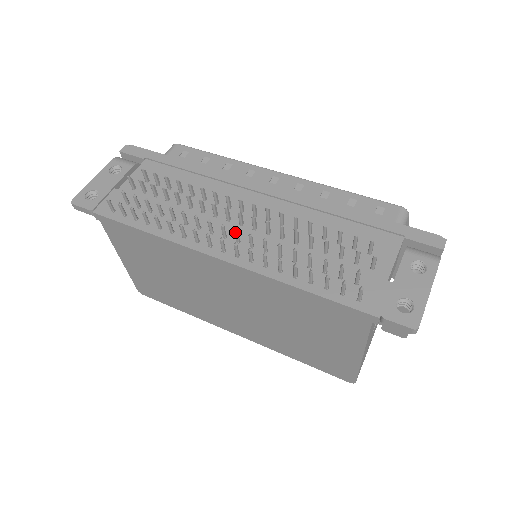
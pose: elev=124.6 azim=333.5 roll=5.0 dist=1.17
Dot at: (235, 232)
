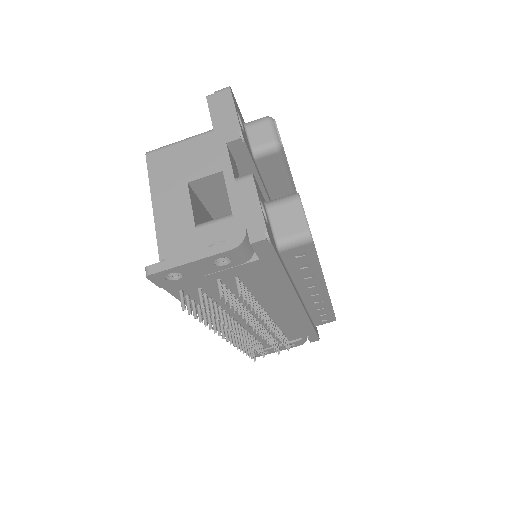
Dot at: (240, 338)
